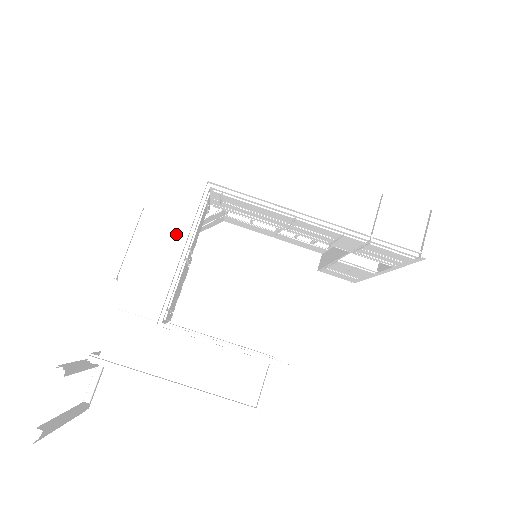
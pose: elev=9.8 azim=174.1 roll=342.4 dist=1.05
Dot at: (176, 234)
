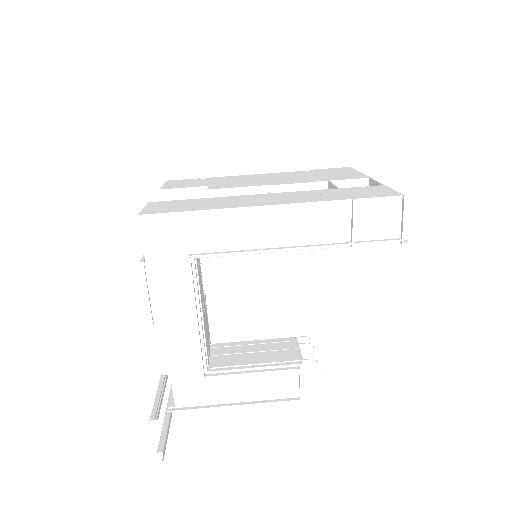
Dot at: (186, 307)
